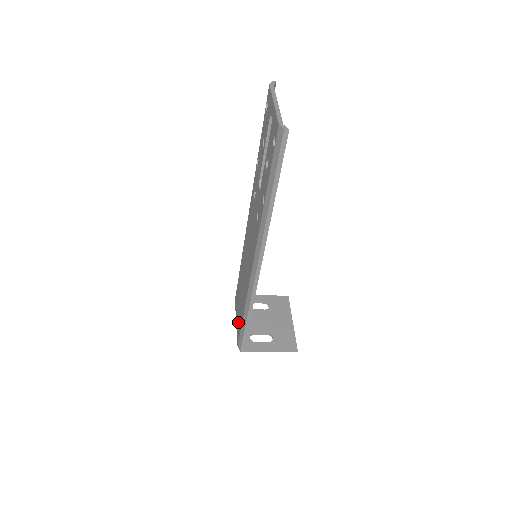
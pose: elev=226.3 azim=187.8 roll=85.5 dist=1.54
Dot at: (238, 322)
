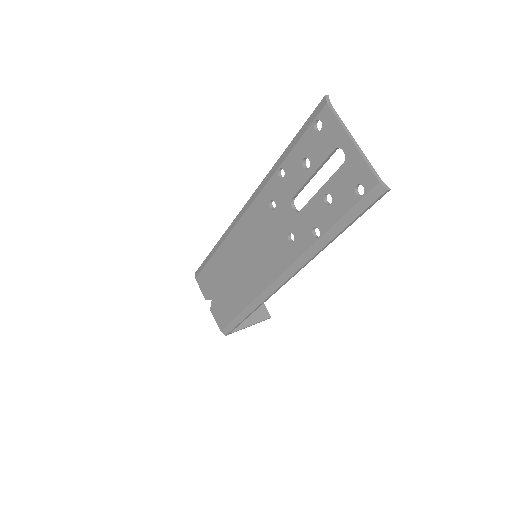
Dot at: (219, 309)
